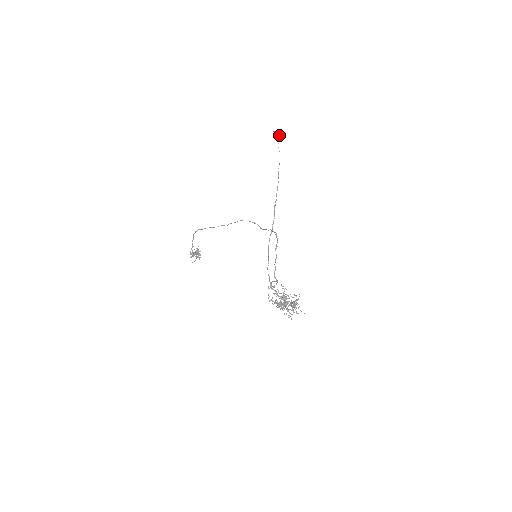
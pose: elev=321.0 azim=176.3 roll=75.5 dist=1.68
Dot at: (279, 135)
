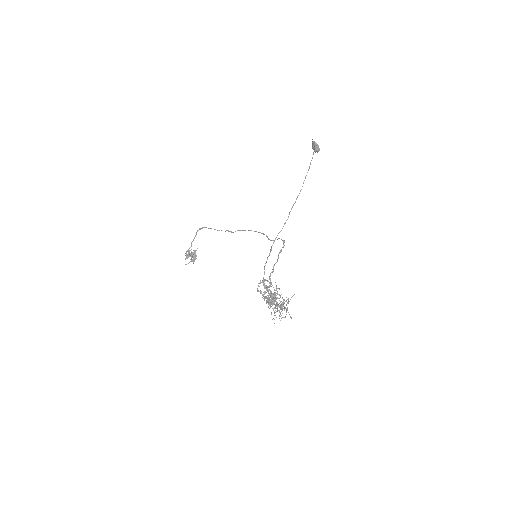
Dot at: (316, 145)
